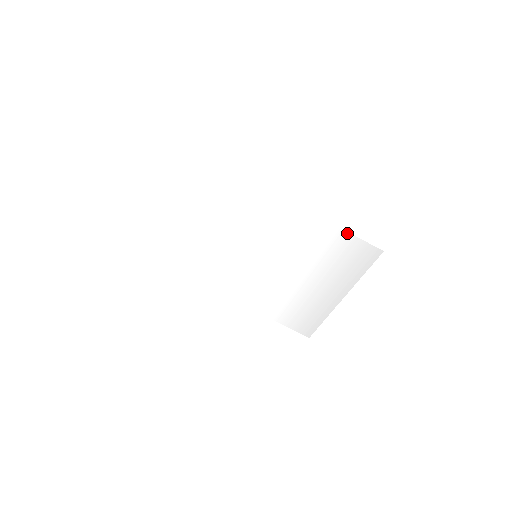
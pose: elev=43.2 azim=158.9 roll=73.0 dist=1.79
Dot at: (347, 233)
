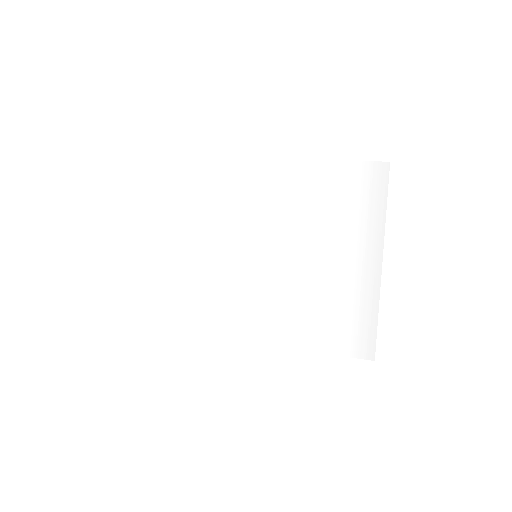
Dot at: (337, 162)
